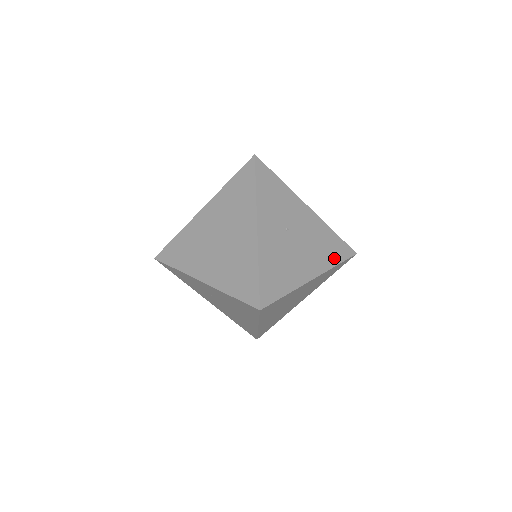
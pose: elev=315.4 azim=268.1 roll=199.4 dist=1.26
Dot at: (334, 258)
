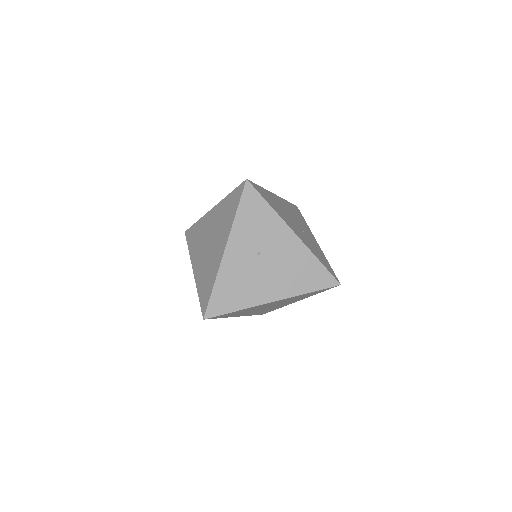
Dot at: (307, 286)
